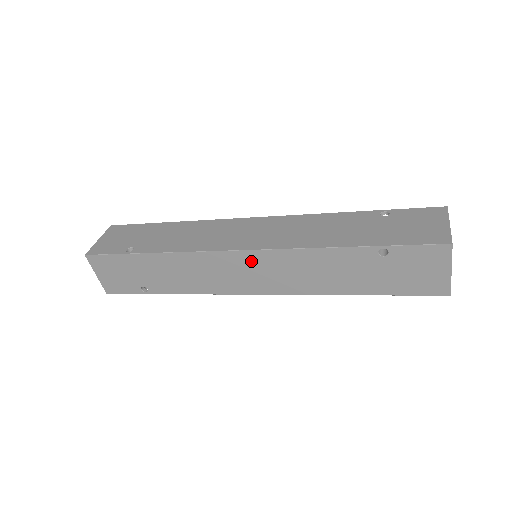
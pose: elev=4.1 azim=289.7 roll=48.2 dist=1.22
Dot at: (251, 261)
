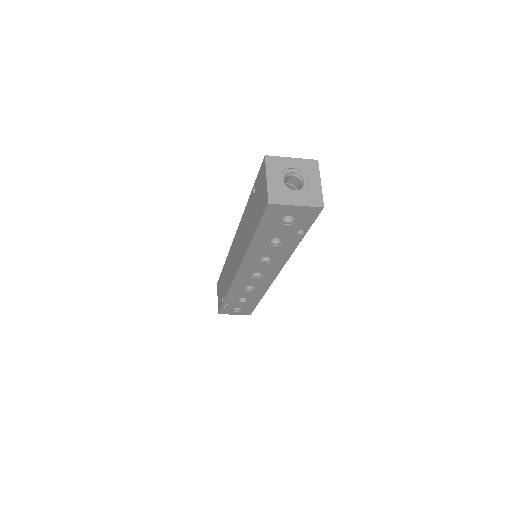
Dot at: (236, 243)
